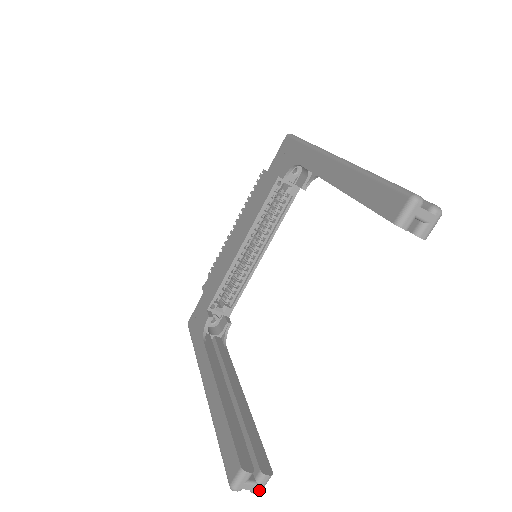
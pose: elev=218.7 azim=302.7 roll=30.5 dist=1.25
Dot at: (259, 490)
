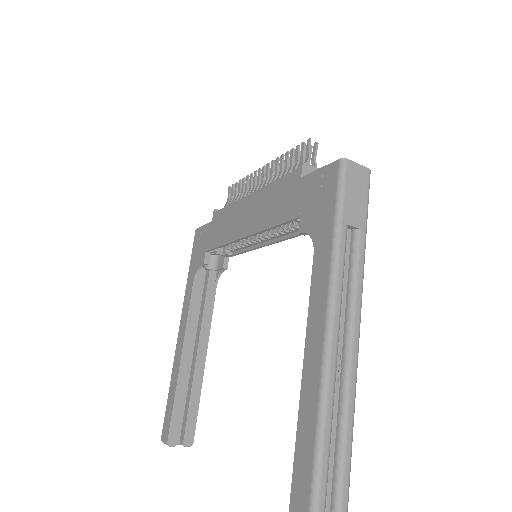
Dot at: occluded
